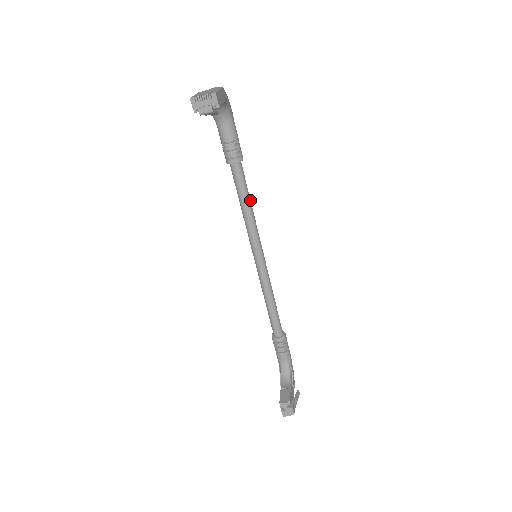
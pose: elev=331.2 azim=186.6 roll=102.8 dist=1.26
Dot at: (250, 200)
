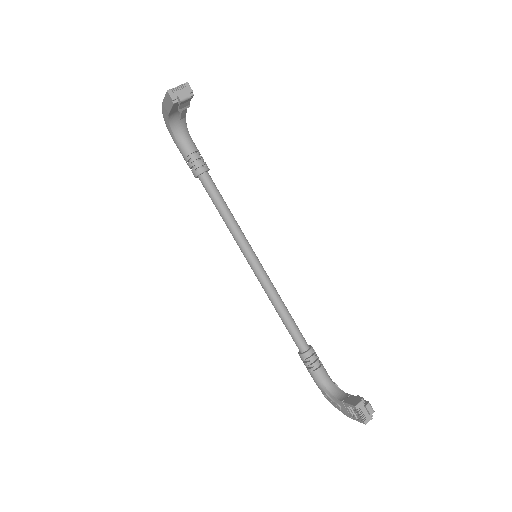
Dot at: (227, 207)
